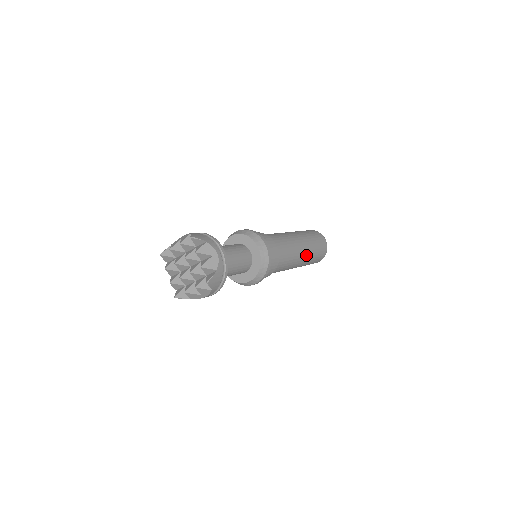
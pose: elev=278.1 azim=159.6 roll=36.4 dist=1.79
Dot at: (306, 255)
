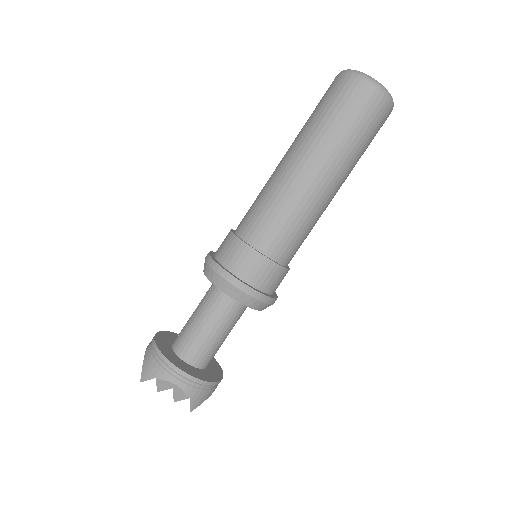
Dot at: (337, 175)
